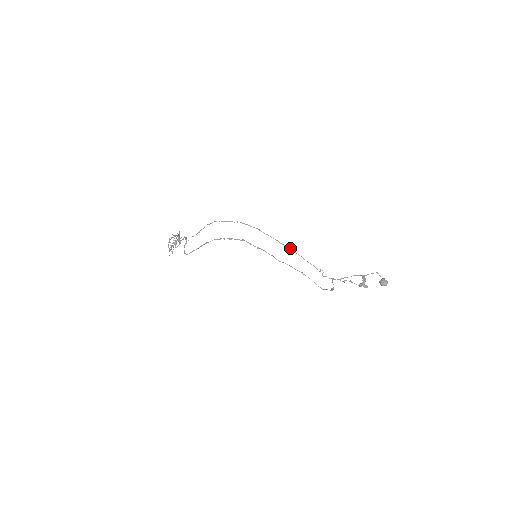
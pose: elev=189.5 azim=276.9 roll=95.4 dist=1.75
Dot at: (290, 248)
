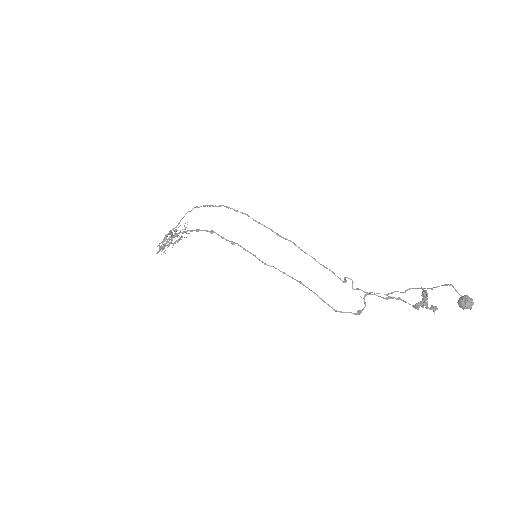
Dot at: (293, 243)
